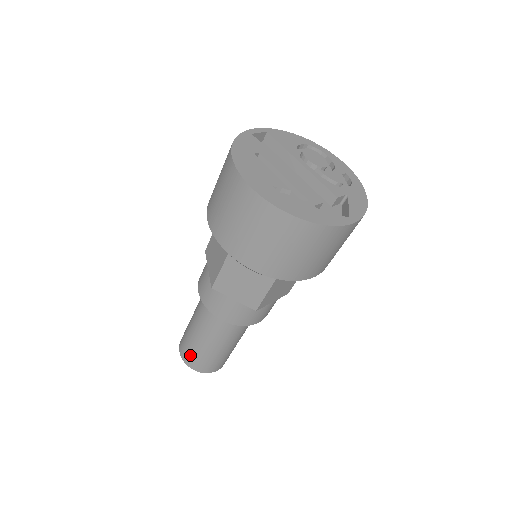
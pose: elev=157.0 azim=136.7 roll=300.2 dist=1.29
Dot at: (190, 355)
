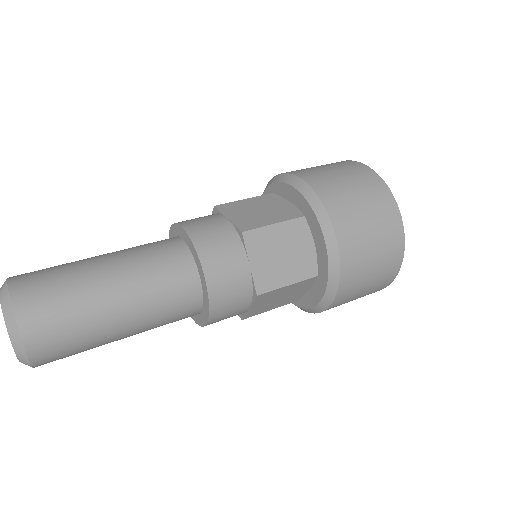
Dot at: (49, 299)
